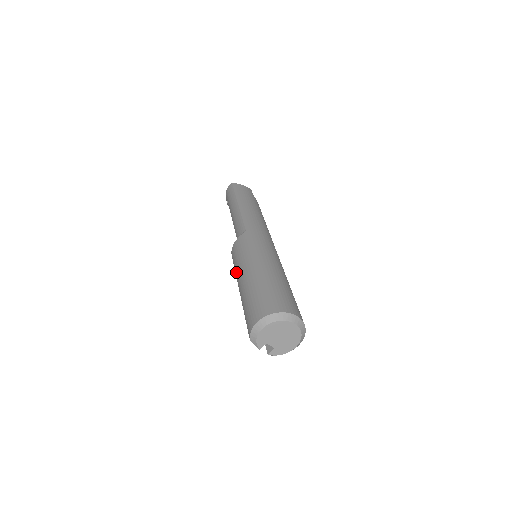
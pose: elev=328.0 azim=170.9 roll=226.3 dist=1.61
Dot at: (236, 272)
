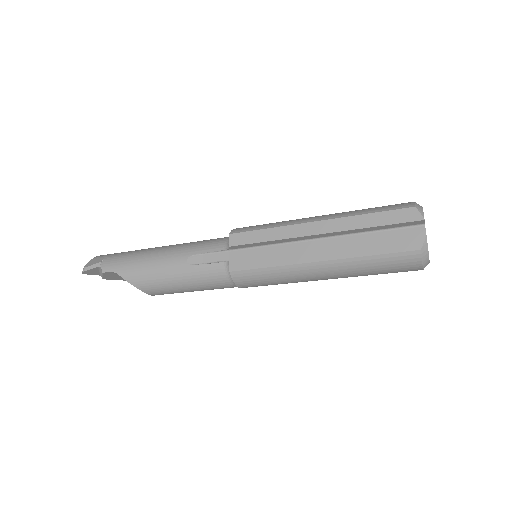
Dot at: (284, 222)
